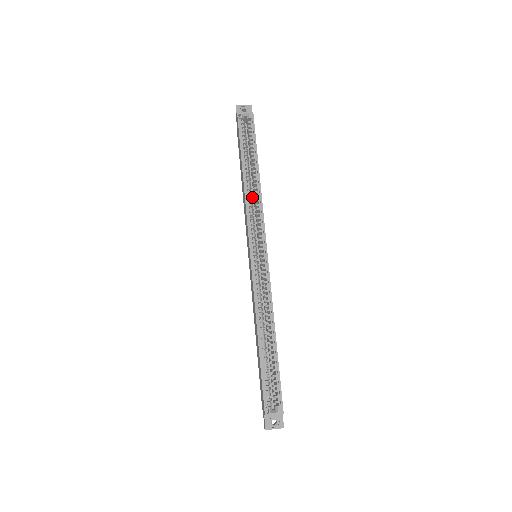
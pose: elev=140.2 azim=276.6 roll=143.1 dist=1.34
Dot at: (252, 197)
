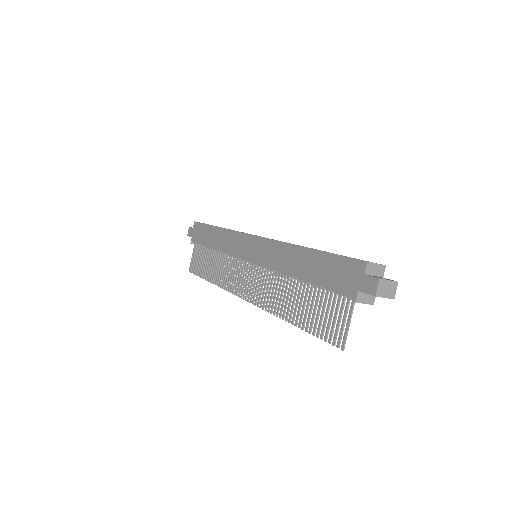
Dot at: occluded
